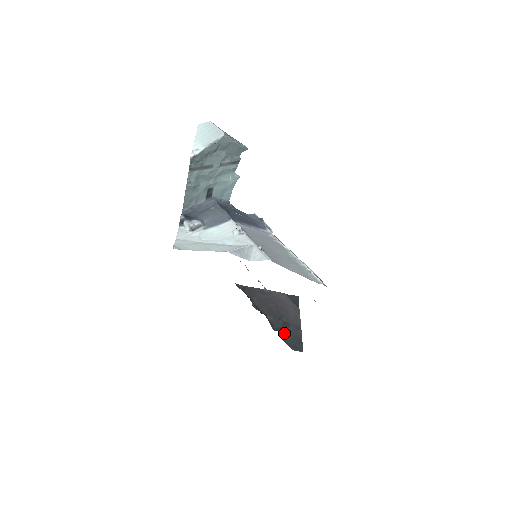
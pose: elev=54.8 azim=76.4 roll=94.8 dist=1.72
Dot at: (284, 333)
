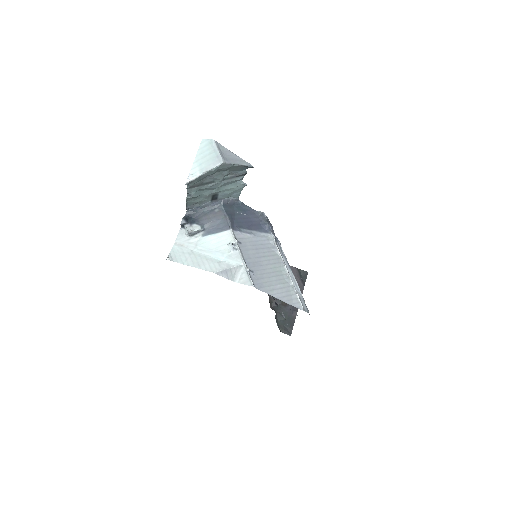
Dot at: (279, 313)
